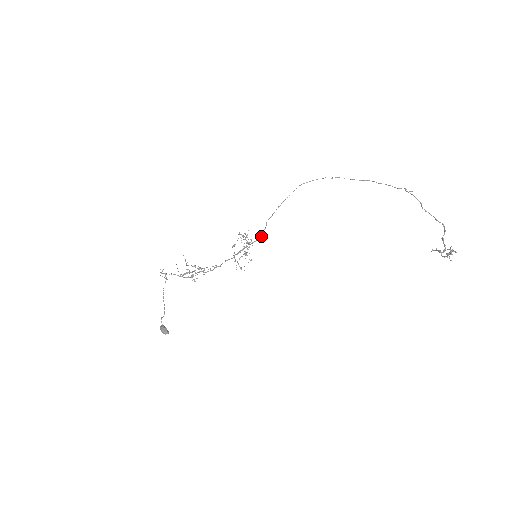
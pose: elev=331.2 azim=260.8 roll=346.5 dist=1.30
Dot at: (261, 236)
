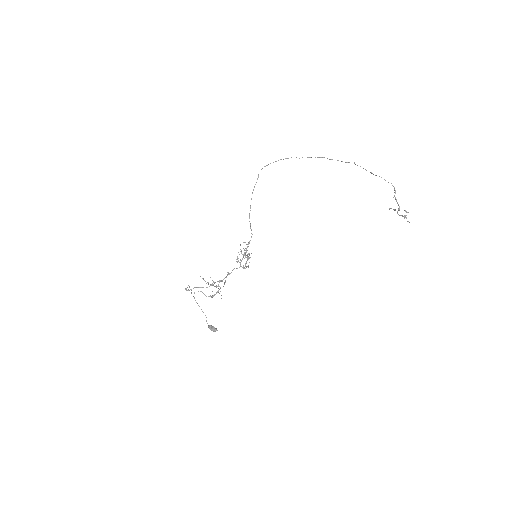
Dot at: (251, 236)
